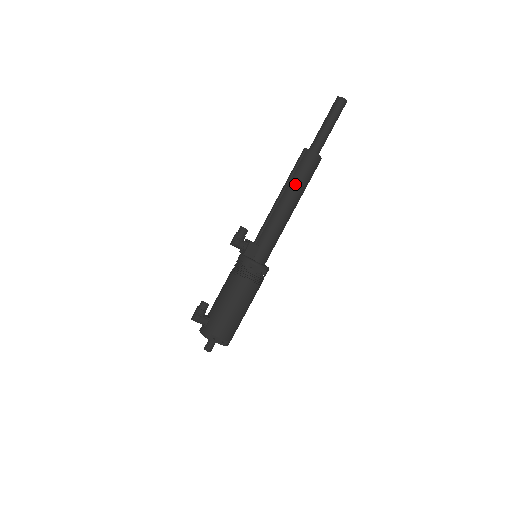
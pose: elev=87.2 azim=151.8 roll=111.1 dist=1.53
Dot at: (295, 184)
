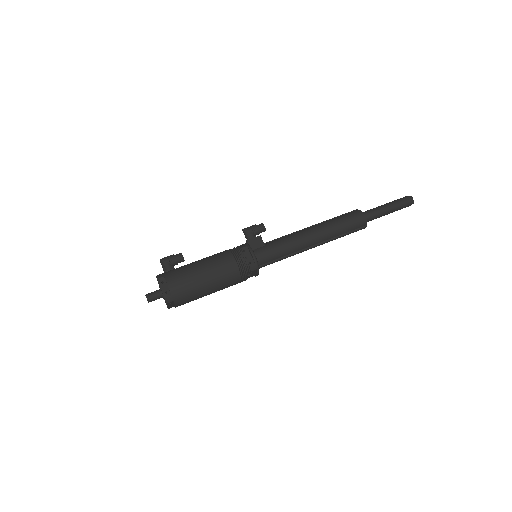
Dot at: (330, 223)
